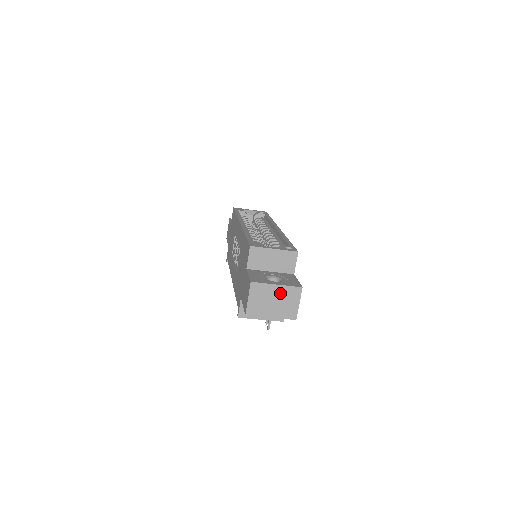
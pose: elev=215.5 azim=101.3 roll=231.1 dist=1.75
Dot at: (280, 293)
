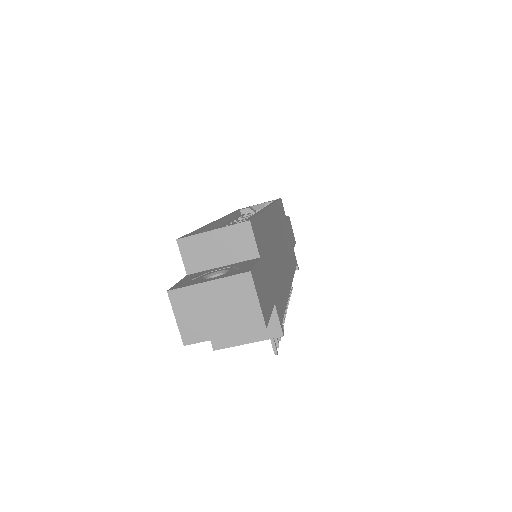
Dot at: (219, 293)
